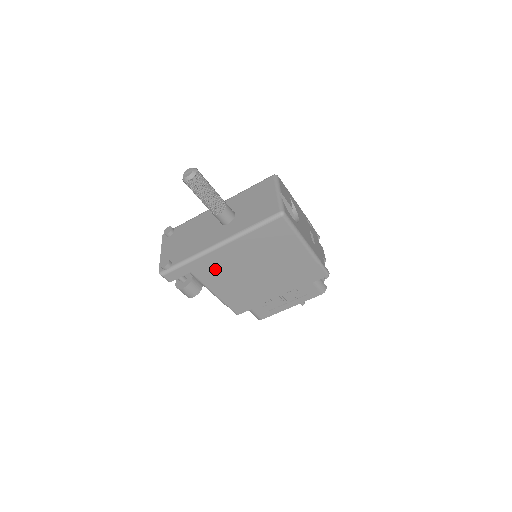
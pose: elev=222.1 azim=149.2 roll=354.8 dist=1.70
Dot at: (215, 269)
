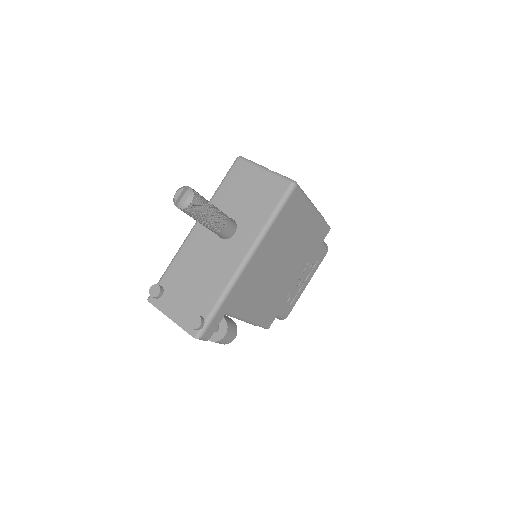
Dot at: (247, 291)
